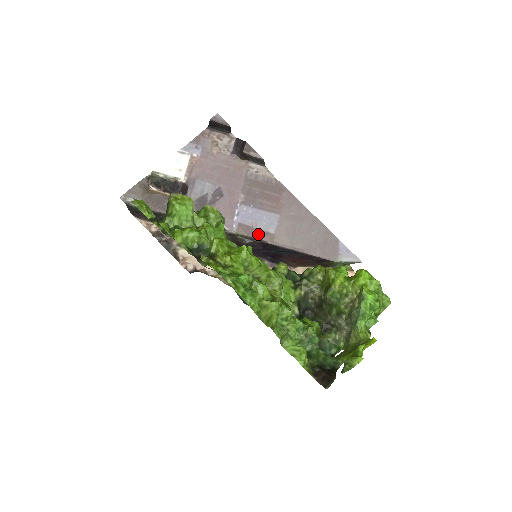
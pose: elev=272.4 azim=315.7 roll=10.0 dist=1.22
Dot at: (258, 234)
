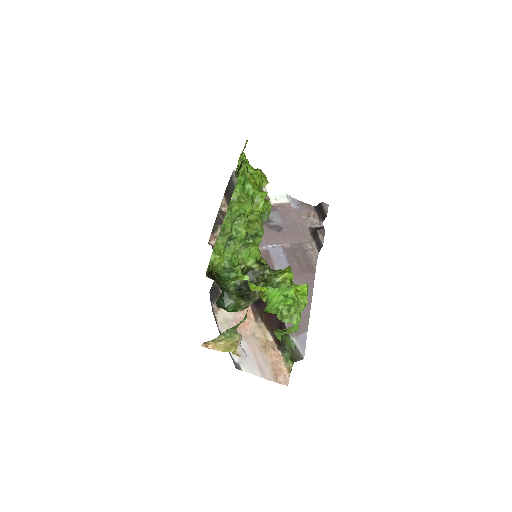
Dot at: (270, 266)
